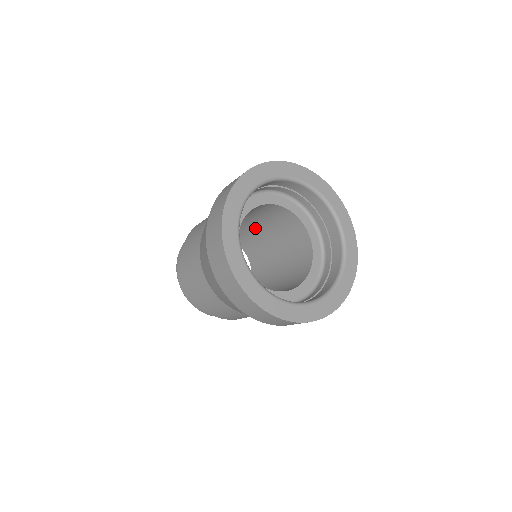
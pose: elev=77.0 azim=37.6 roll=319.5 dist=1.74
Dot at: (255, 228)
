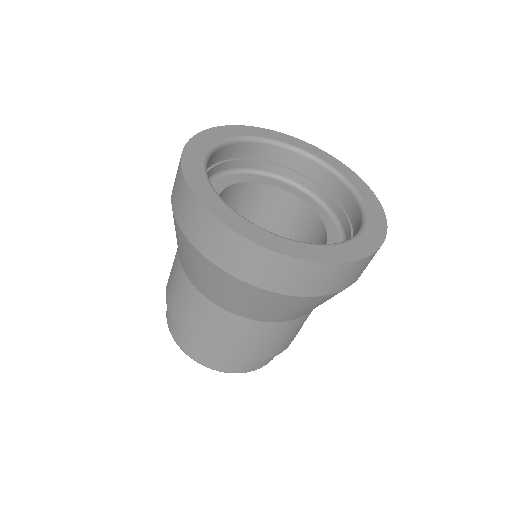
Dot at: occluded
